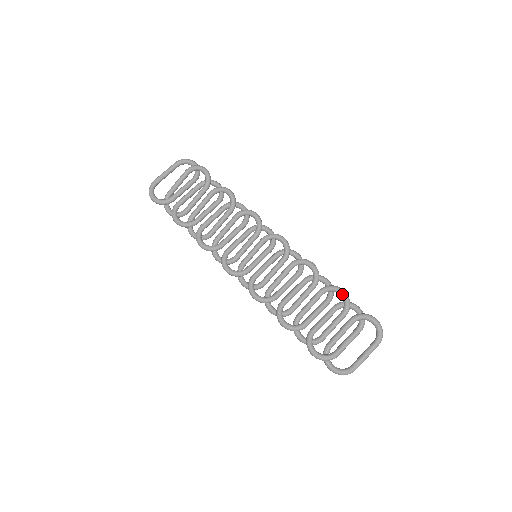
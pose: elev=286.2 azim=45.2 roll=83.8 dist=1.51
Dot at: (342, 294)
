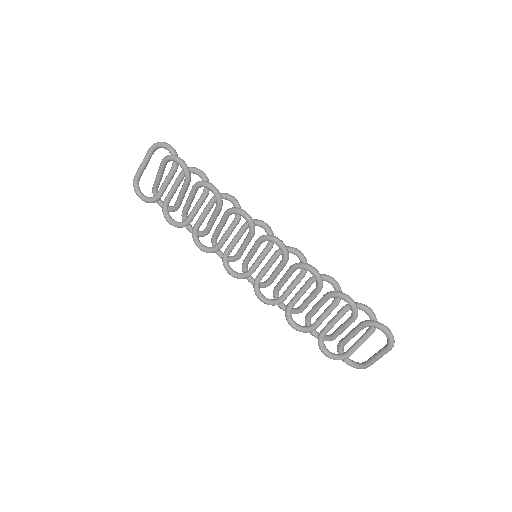
Dot at: (348, 303)
